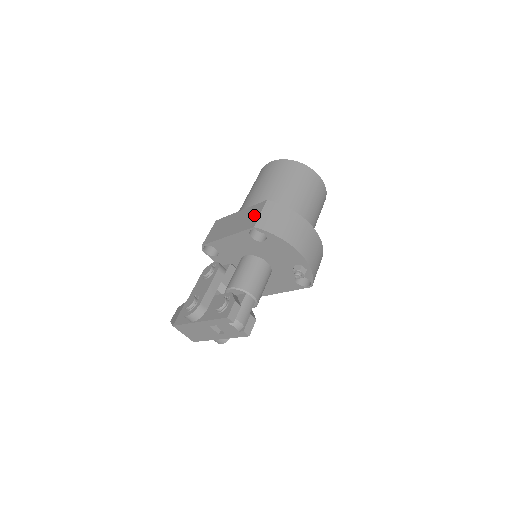
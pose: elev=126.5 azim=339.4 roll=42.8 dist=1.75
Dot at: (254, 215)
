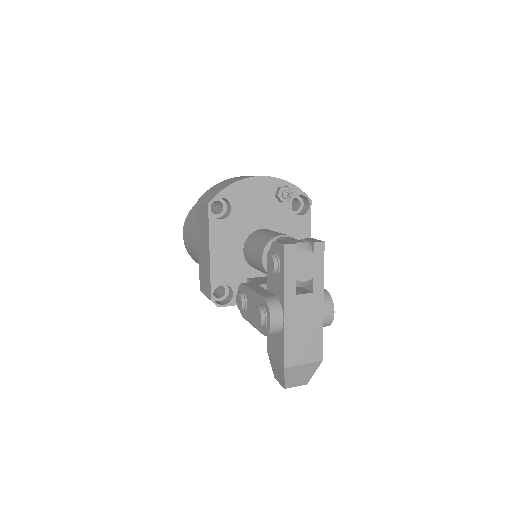
Dot at: (202, 213)
